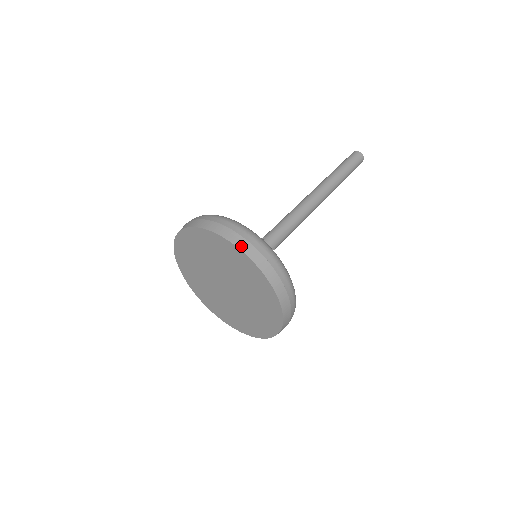
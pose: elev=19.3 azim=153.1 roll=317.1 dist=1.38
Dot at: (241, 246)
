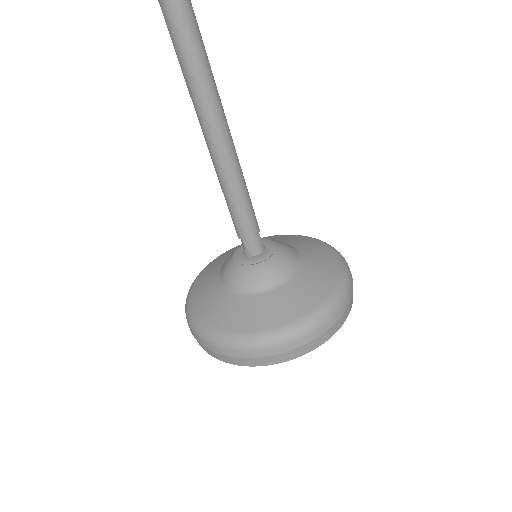
Dot at: (269, 363)
